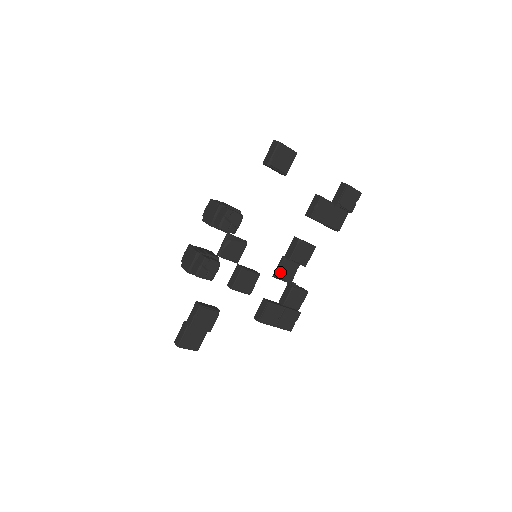
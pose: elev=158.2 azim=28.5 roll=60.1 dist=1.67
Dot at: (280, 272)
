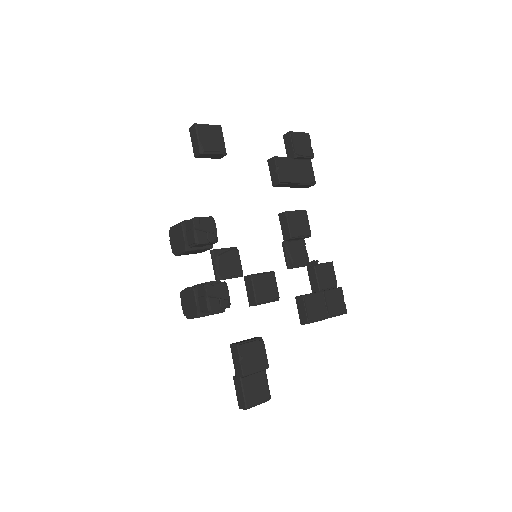
Dot at: (291, 259)
